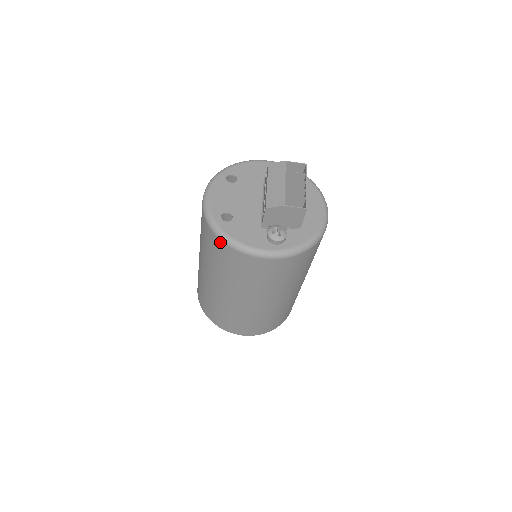
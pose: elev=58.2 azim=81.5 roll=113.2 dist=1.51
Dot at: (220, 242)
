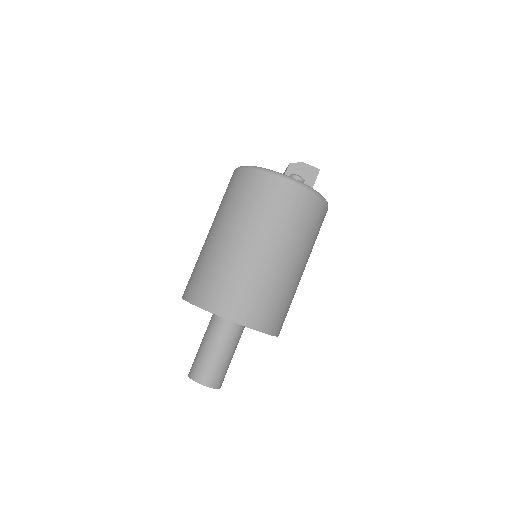
Dot at: (252, 172)
